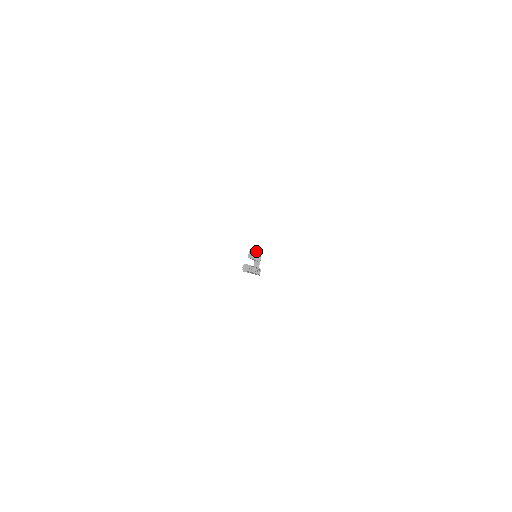
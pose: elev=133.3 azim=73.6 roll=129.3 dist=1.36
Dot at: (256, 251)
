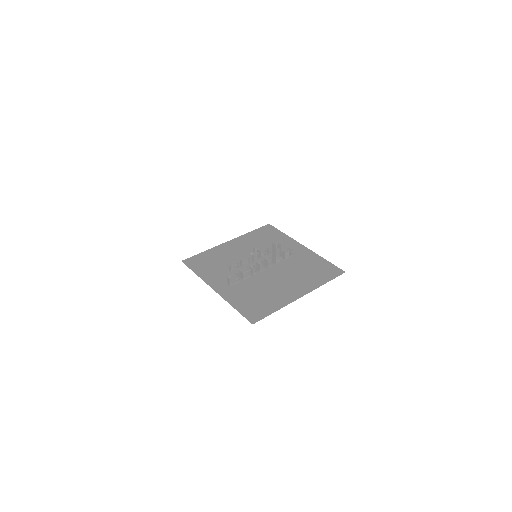
Dot at: (254, 251)
